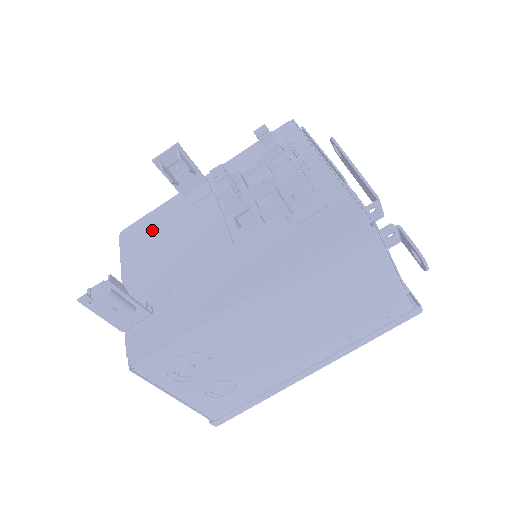
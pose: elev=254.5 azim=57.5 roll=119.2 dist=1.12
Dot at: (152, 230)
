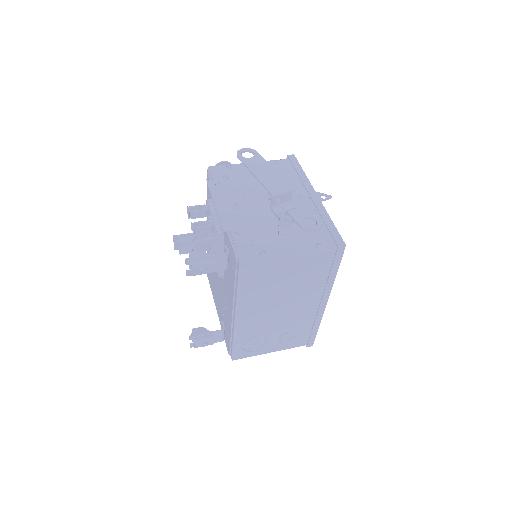
Dot at: occluded
